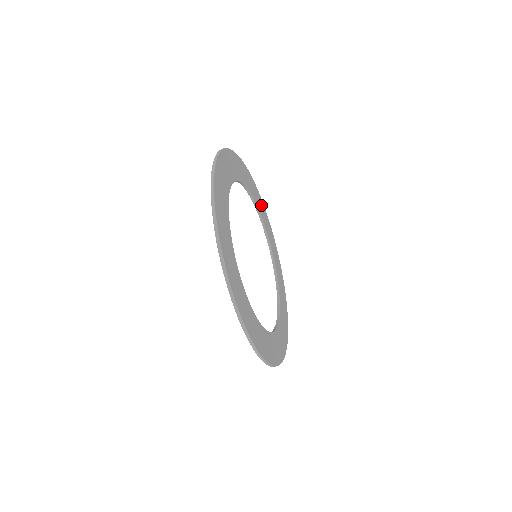
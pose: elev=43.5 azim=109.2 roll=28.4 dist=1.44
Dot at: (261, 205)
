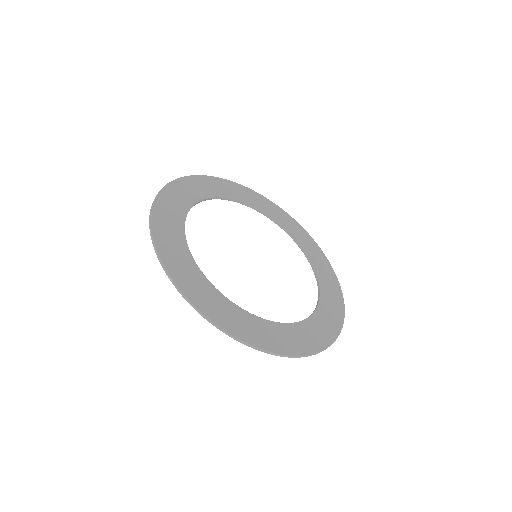
Dot at: (214, 184)
